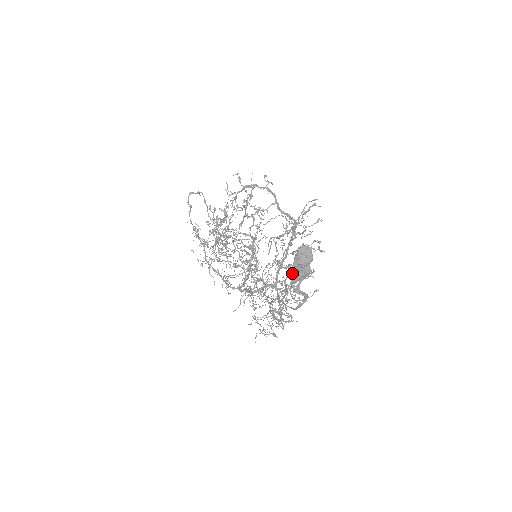
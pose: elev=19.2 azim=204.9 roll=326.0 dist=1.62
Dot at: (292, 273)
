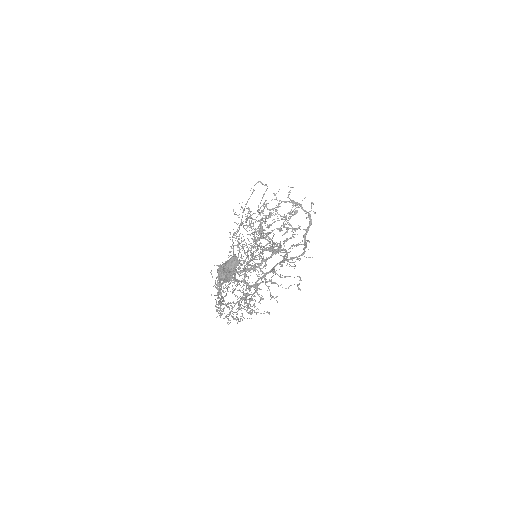
Dot at: (220, 271)
